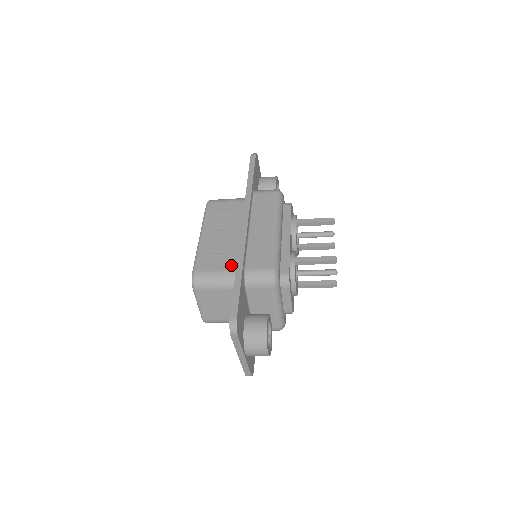
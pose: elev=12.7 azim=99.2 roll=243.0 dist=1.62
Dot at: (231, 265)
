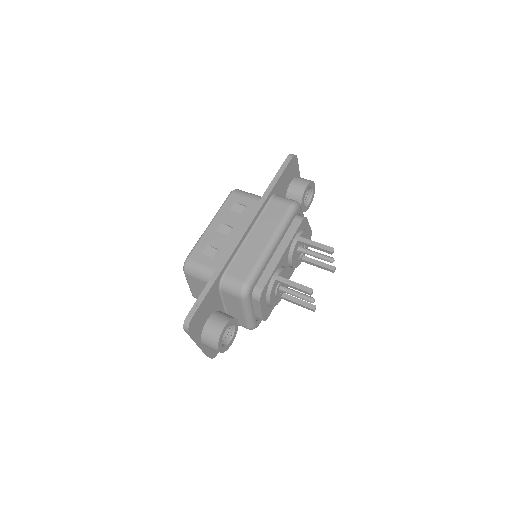
Dot at: (218, 264)
